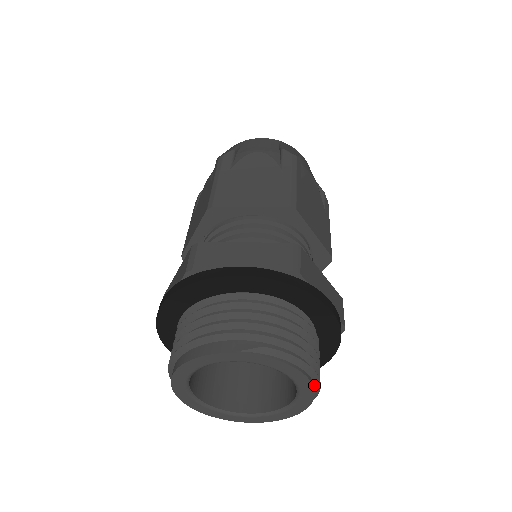
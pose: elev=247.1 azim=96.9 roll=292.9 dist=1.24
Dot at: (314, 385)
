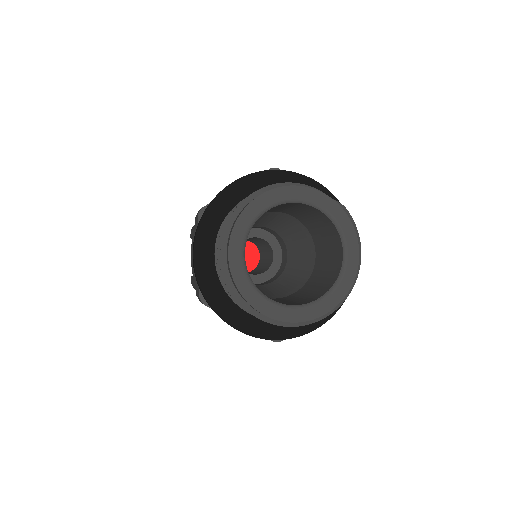
Dot at: (353, 277)
